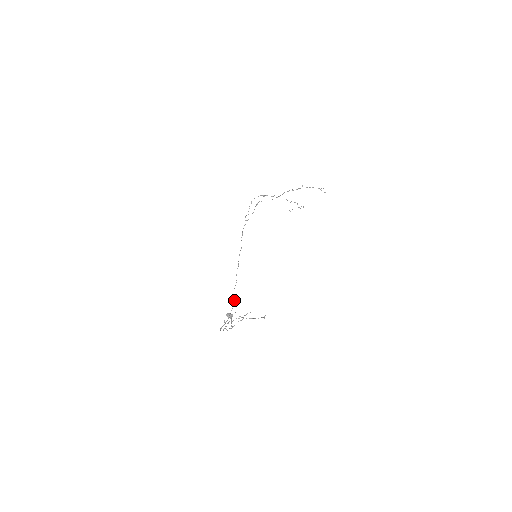
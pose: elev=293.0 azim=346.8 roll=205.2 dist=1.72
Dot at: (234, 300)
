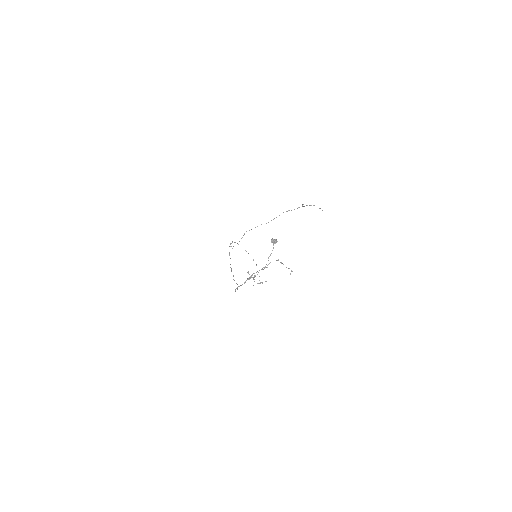
Dot at: (237, 284)
